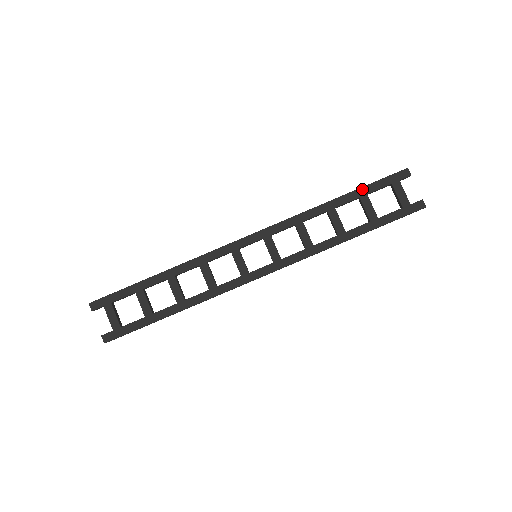
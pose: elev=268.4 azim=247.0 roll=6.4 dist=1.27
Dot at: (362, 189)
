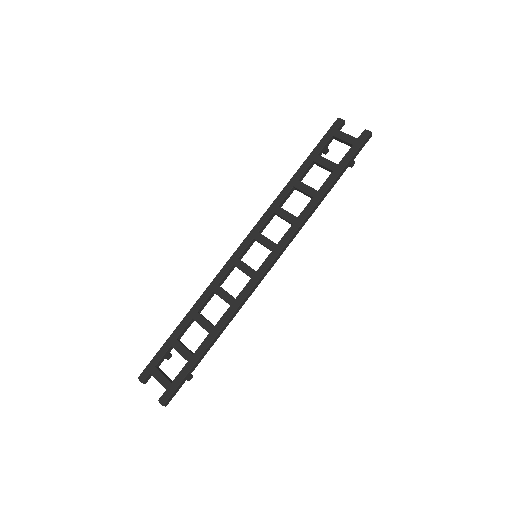
Dot at: (311, 154)
